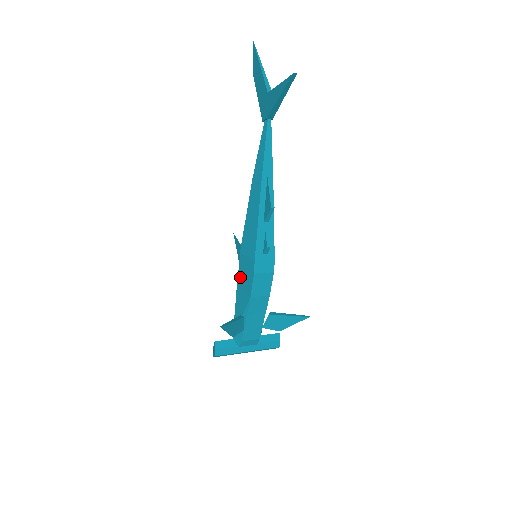
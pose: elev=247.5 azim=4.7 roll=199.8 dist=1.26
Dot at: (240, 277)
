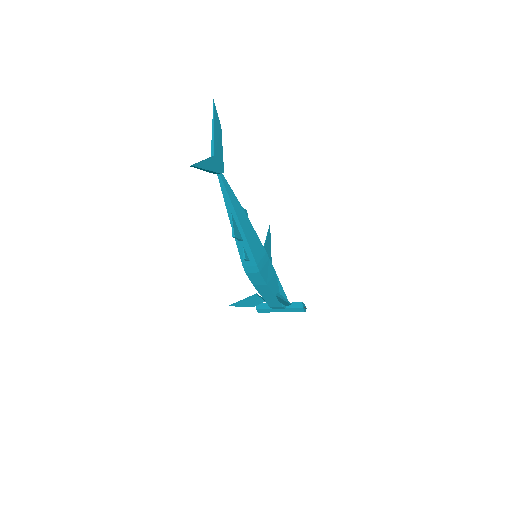
Dot at: occluded
